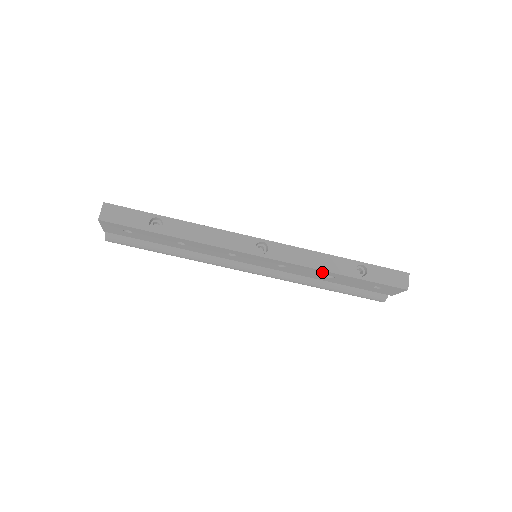
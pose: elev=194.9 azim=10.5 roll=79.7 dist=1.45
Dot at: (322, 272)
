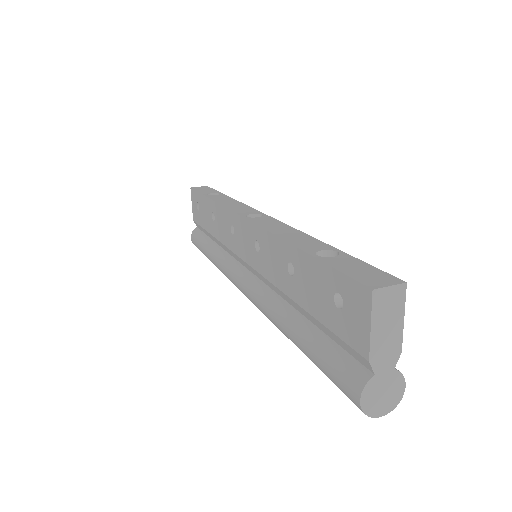
Dot at: (282, 248)
